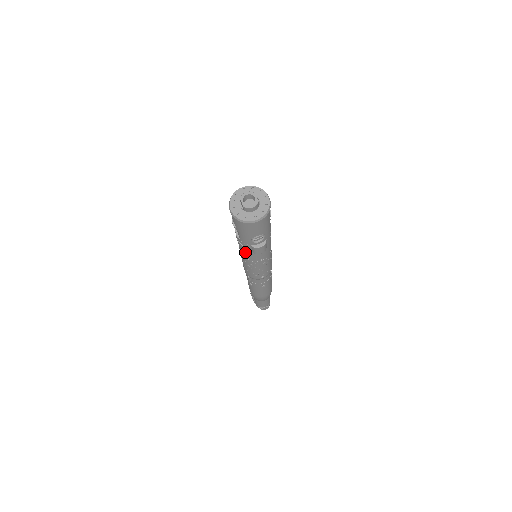
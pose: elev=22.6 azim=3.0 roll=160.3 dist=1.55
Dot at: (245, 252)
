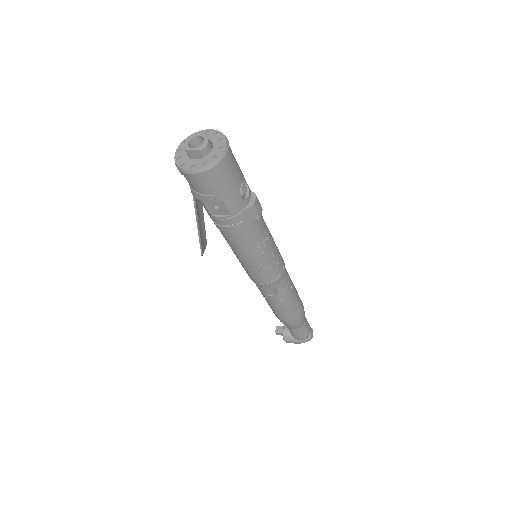
Dot at: (247, 235)
